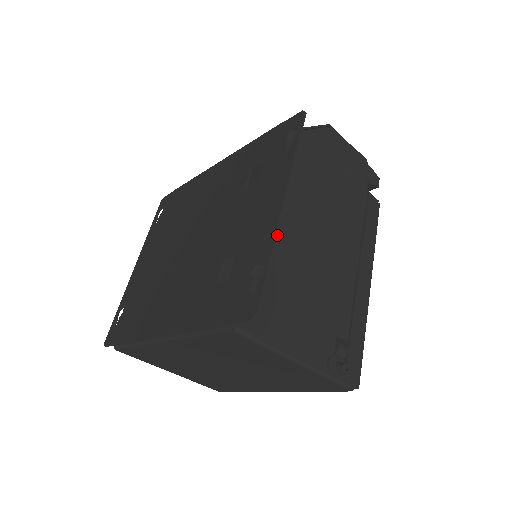
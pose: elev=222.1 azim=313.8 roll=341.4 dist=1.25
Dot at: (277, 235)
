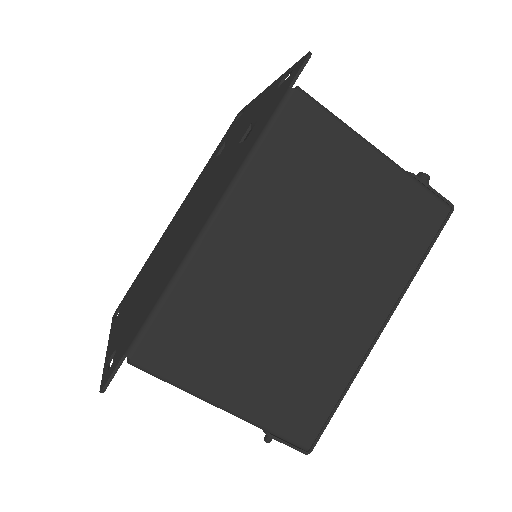
Dot at: occluded
